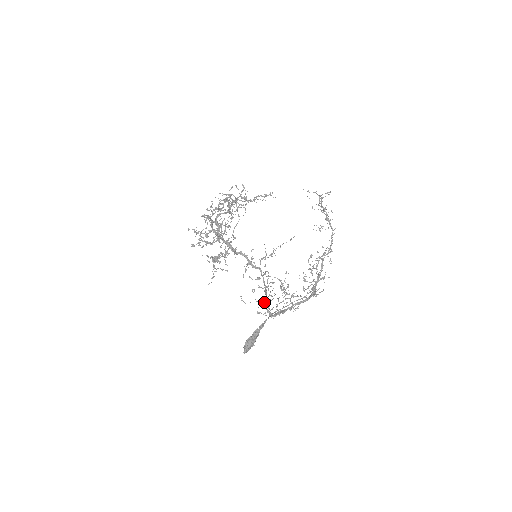
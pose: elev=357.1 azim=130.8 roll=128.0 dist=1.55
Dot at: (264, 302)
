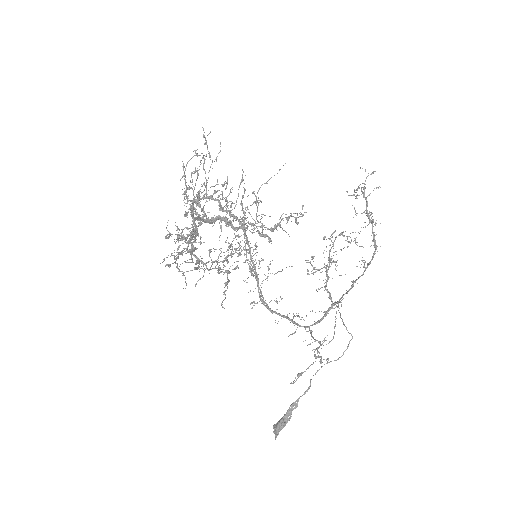
Dot at: occluded
